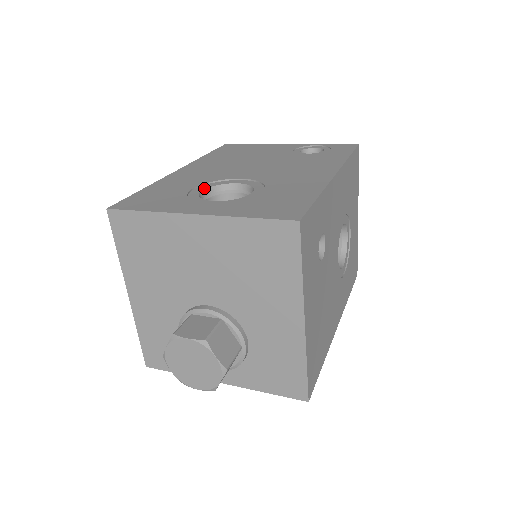
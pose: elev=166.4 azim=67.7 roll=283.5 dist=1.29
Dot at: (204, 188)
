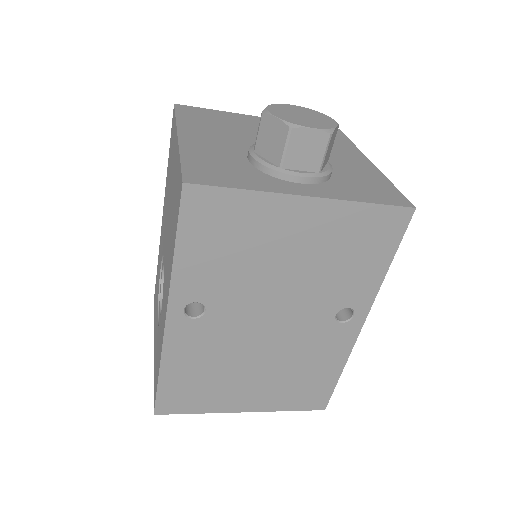
Dot at: occluded
